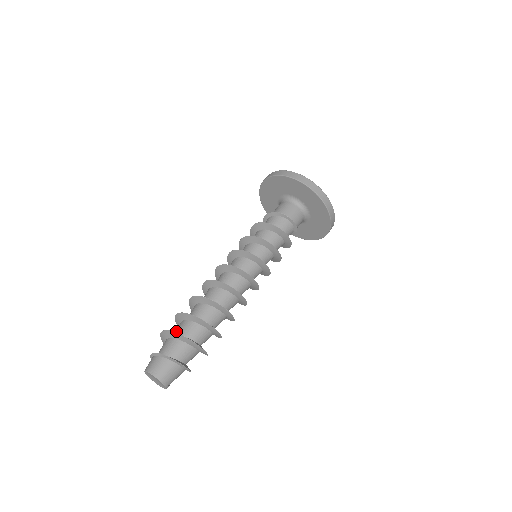
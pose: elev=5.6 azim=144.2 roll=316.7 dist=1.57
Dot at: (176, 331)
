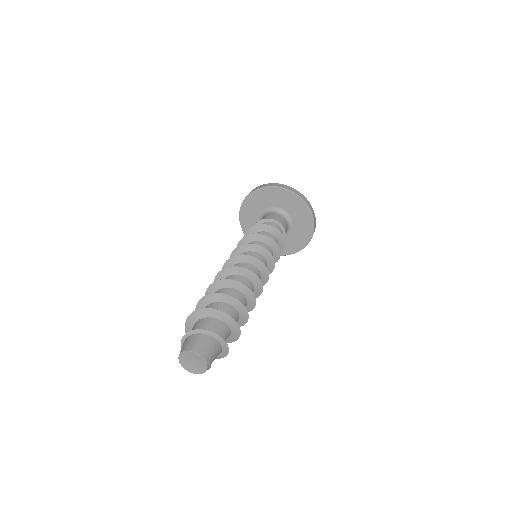
Dot at: occluded
